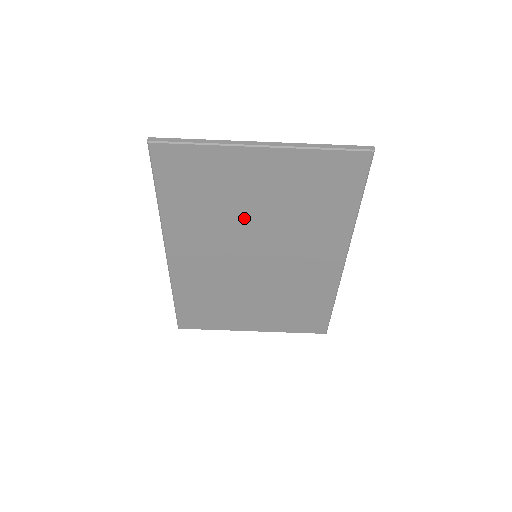
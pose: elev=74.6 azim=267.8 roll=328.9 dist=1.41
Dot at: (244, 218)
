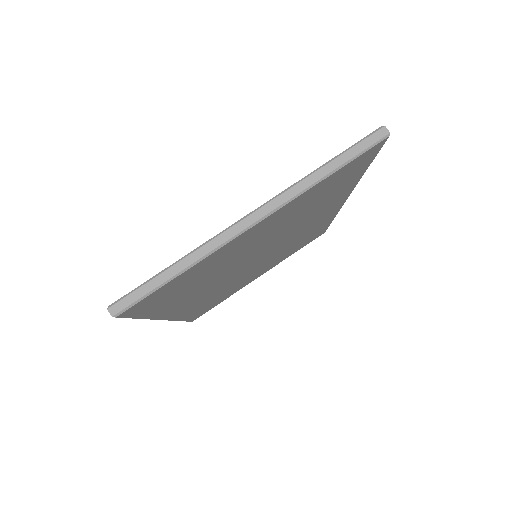
Dot at: (243, 258)
